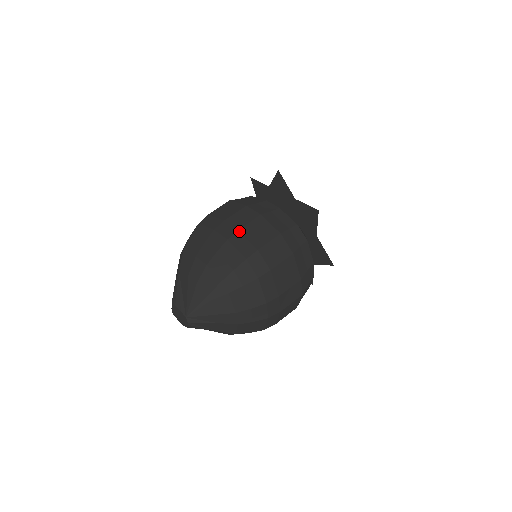
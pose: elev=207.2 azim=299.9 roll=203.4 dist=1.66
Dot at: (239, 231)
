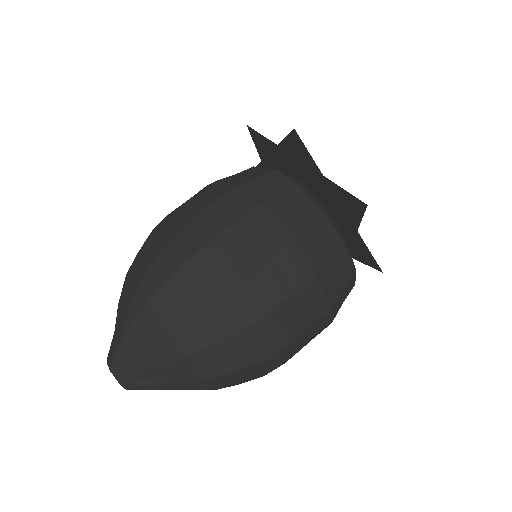
Dot at: (174, 212)
